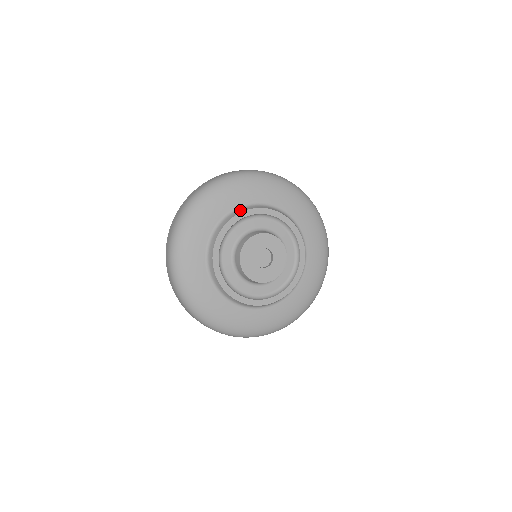
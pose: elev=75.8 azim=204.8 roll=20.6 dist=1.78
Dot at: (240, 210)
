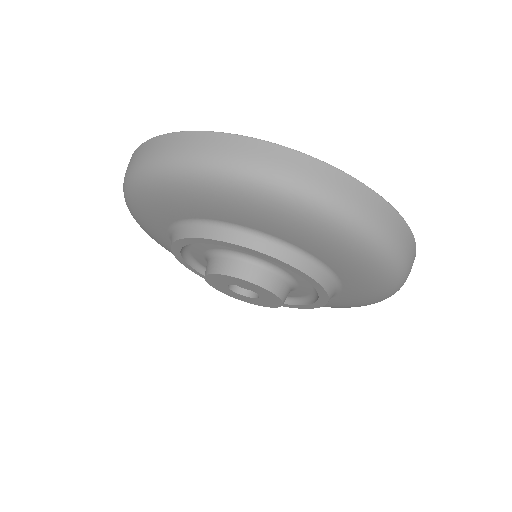
Dot at: (235, 235)
